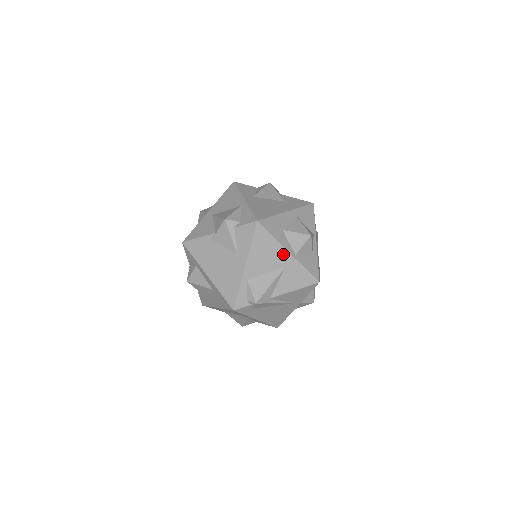
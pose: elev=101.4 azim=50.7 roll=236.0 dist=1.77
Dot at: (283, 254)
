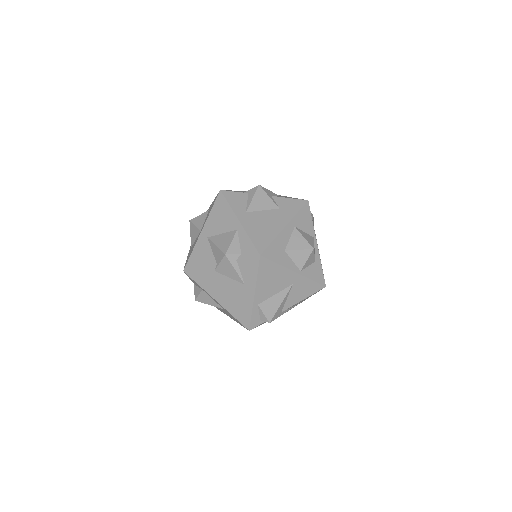
Dot at: (289, 275)
